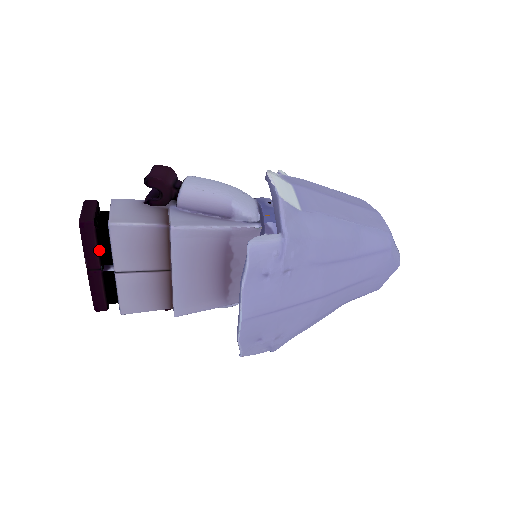
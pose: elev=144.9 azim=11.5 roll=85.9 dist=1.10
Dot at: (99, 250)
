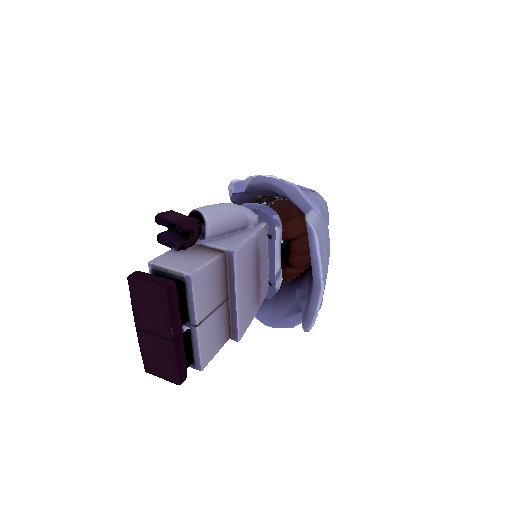
Dot at: (179, 312)
